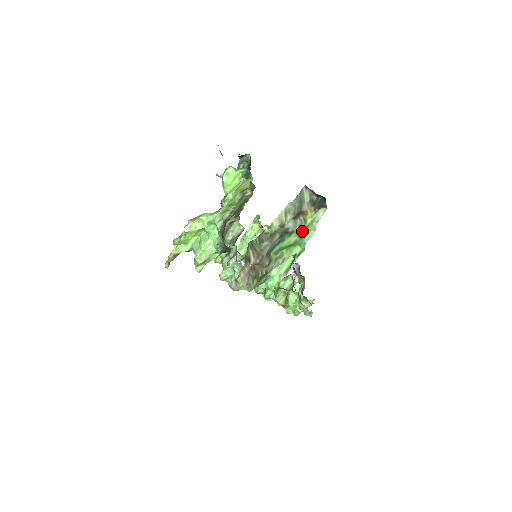
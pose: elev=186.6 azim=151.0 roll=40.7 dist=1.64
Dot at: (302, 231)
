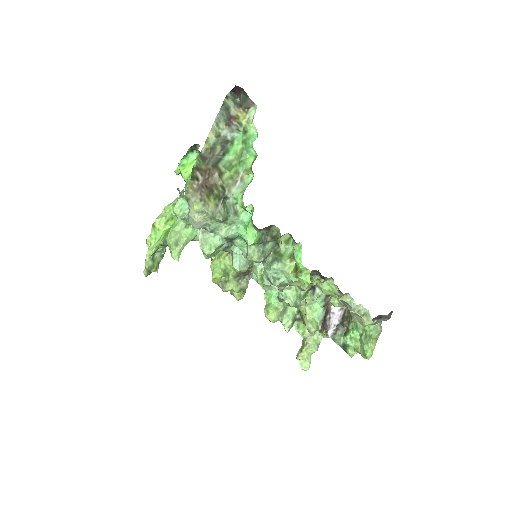
Dot at: (242, 134)
